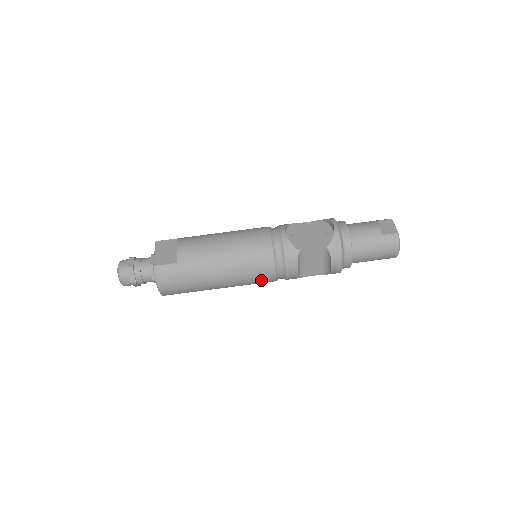
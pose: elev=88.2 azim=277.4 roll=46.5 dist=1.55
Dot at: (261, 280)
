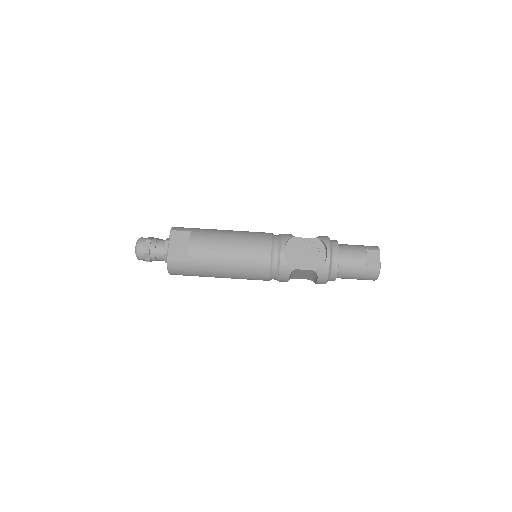
Dot at: occluded
